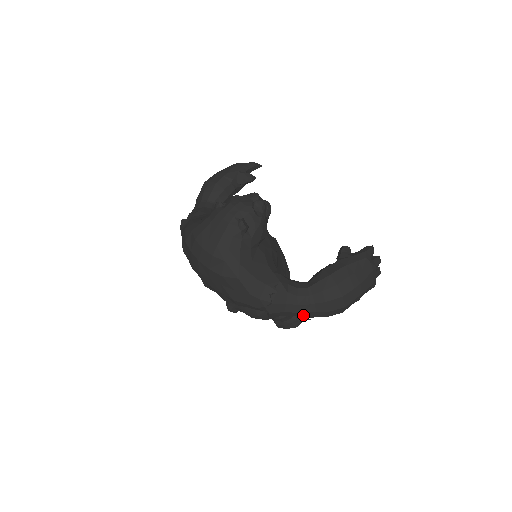
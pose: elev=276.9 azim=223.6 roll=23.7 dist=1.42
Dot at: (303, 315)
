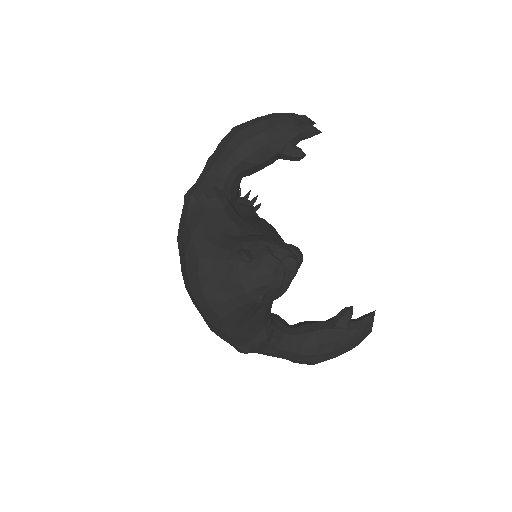
Dot at: occluded
